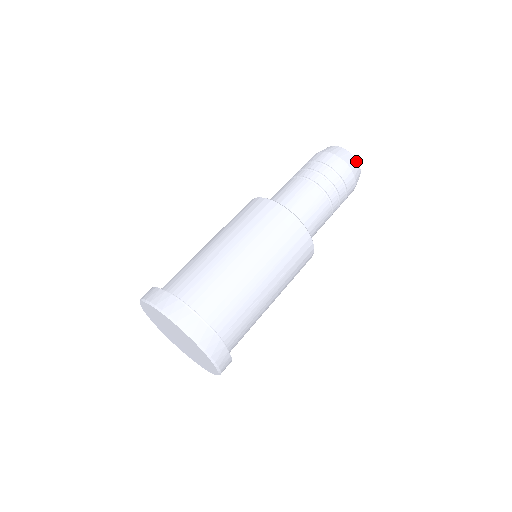
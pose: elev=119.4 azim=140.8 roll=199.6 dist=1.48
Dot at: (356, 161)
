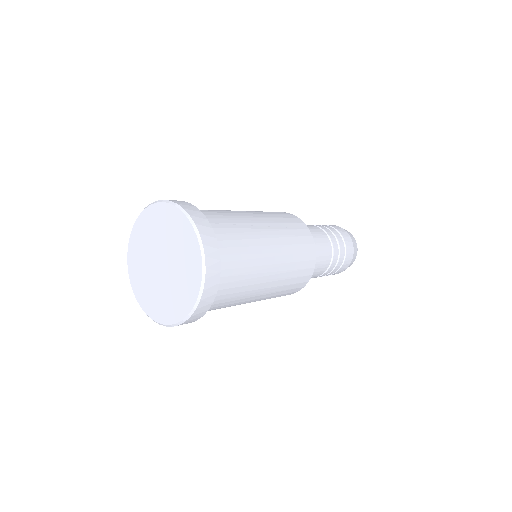
Dot at: occluded
